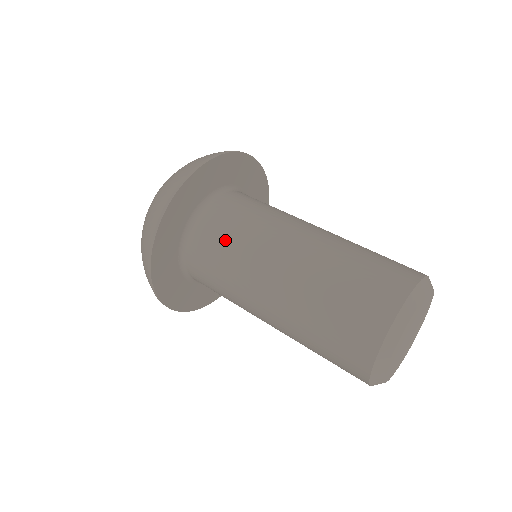
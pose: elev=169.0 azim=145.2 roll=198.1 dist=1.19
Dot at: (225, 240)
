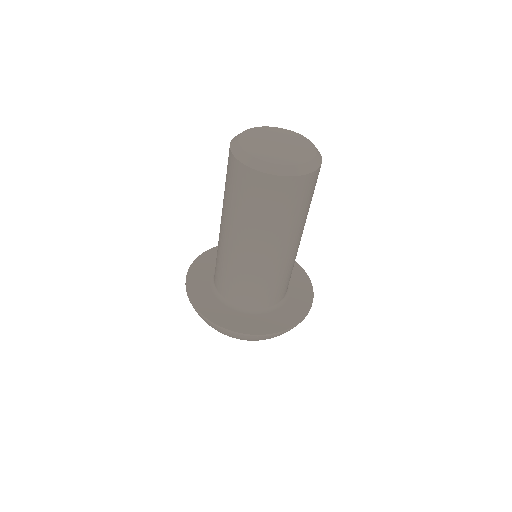
Dot at: occluded
